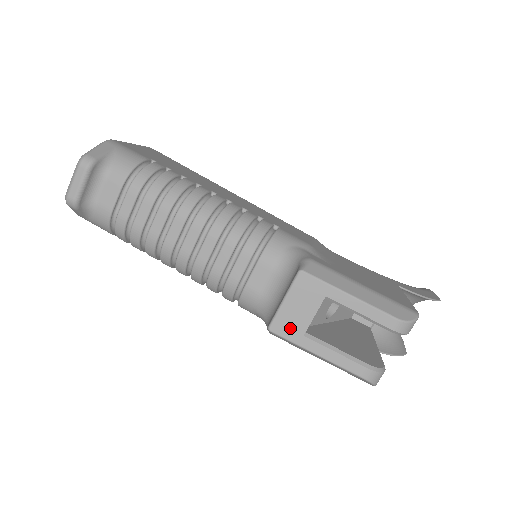
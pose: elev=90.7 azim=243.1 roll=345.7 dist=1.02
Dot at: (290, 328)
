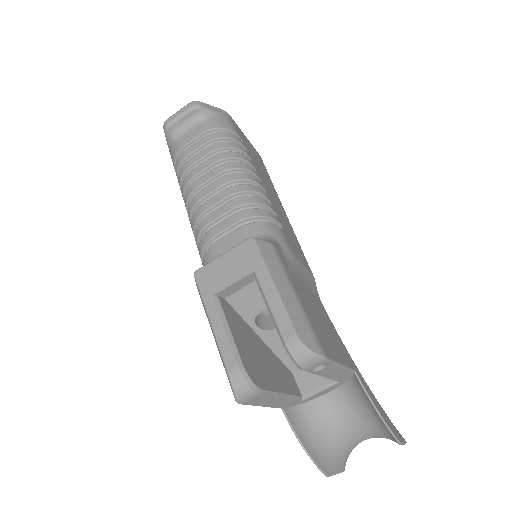
Dot at: (209, 282)
